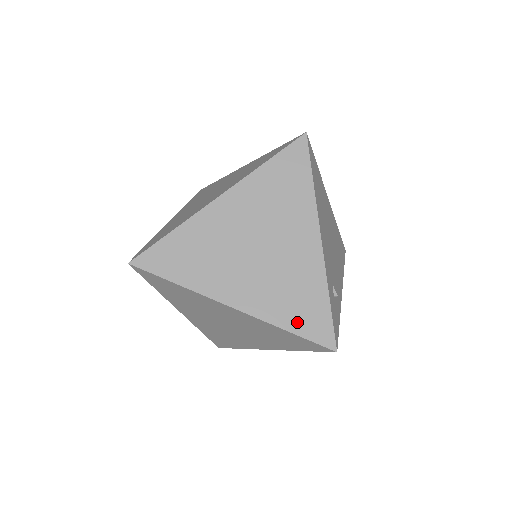
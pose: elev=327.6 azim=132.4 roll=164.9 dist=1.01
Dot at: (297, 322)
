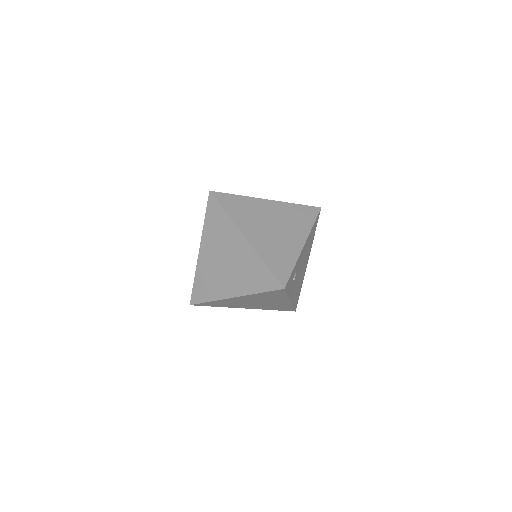
Dot at: (273, 264)
